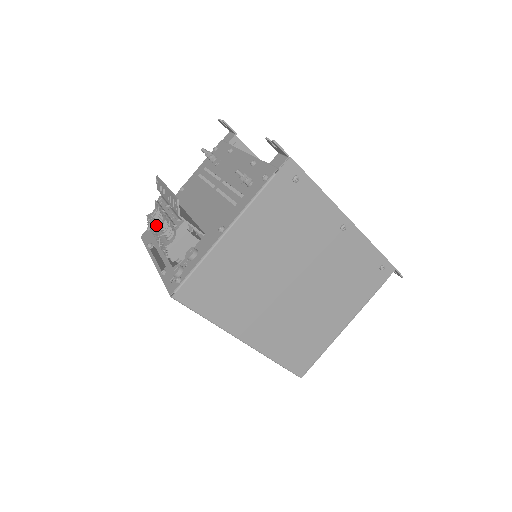
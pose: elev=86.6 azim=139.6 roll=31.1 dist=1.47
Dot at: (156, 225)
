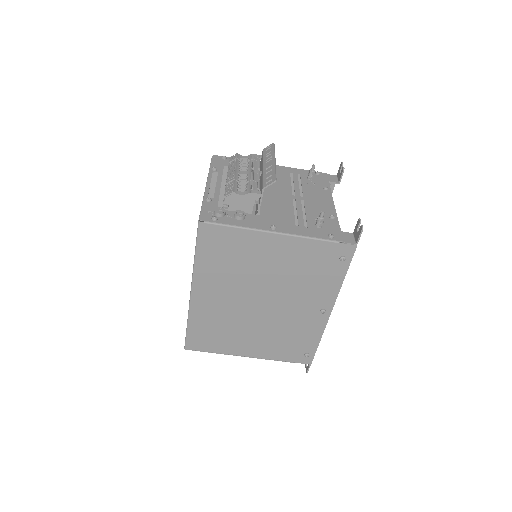
Dot at: (238, 168)
